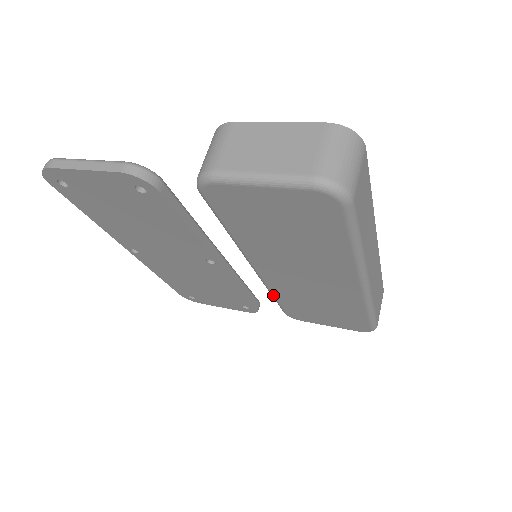
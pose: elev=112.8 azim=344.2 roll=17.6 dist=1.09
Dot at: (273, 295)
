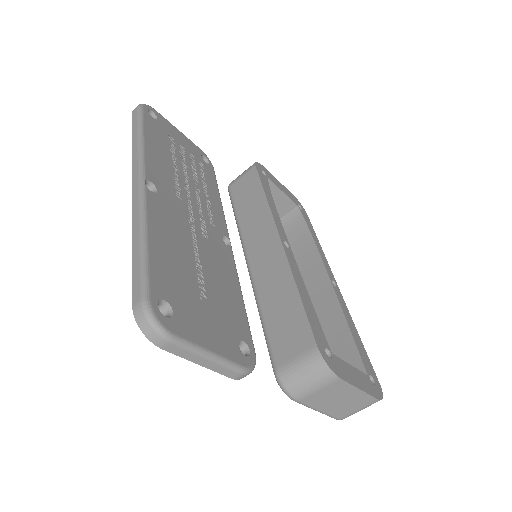
Dot at: occluded
